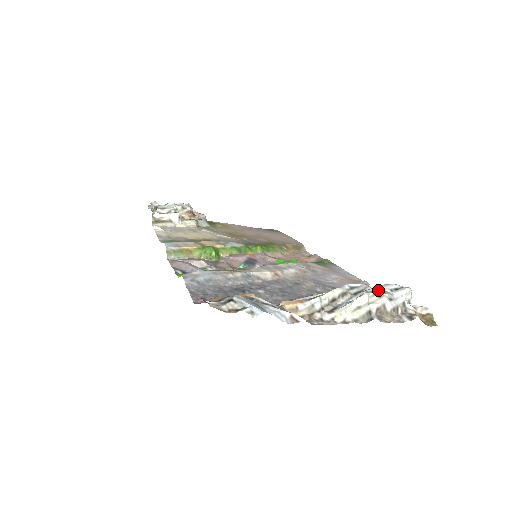
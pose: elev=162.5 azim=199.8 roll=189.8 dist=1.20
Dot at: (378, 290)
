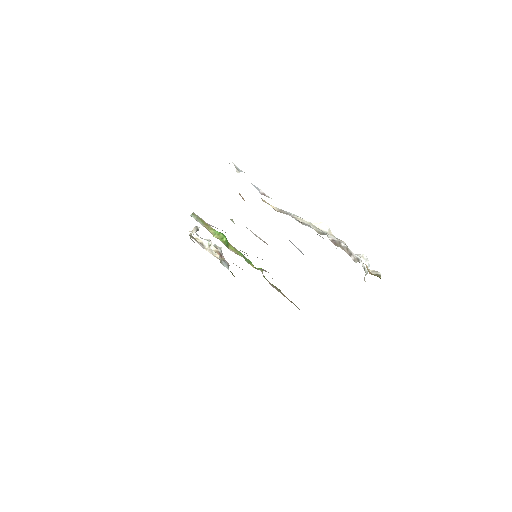
Dot at: occluded
